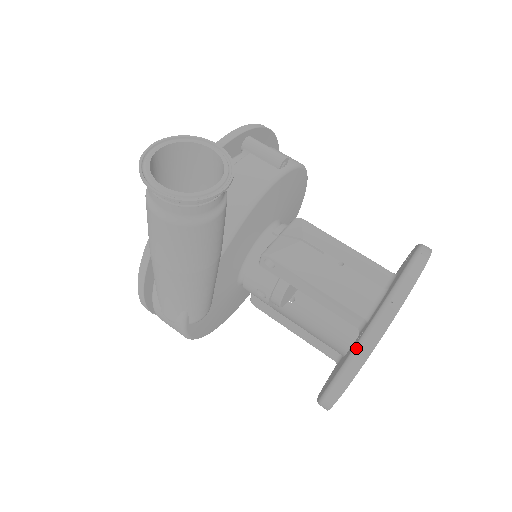
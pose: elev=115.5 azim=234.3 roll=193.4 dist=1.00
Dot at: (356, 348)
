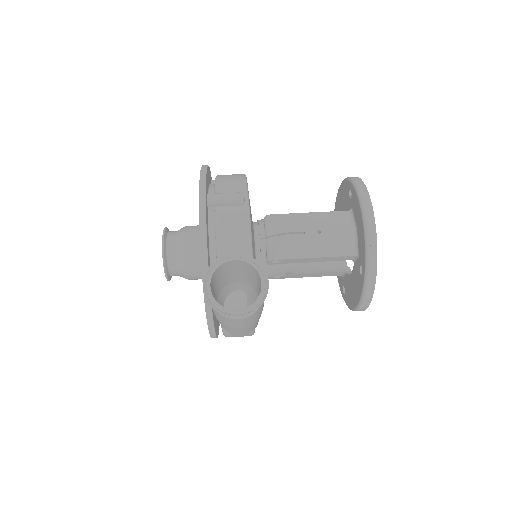
Dot at: (366, 282)
